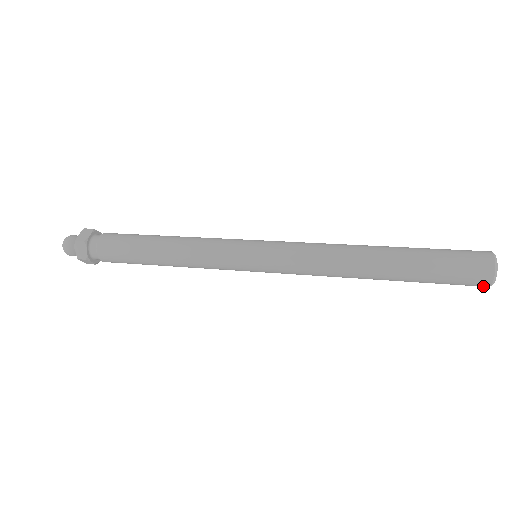
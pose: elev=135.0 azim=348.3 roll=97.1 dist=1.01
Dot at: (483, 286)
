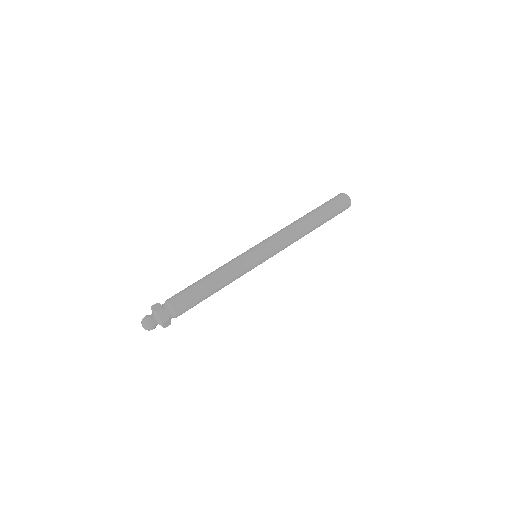
Dot at: (348, 207)
